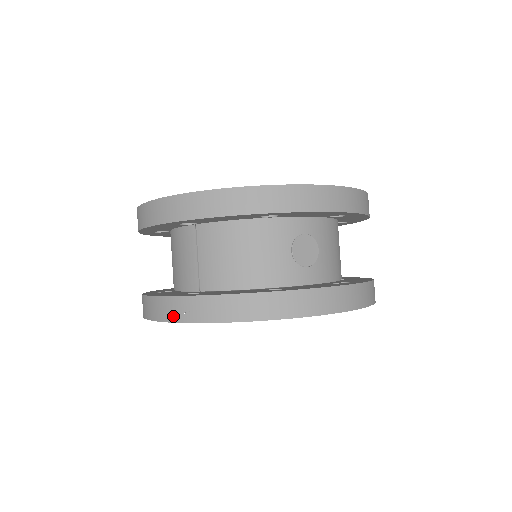
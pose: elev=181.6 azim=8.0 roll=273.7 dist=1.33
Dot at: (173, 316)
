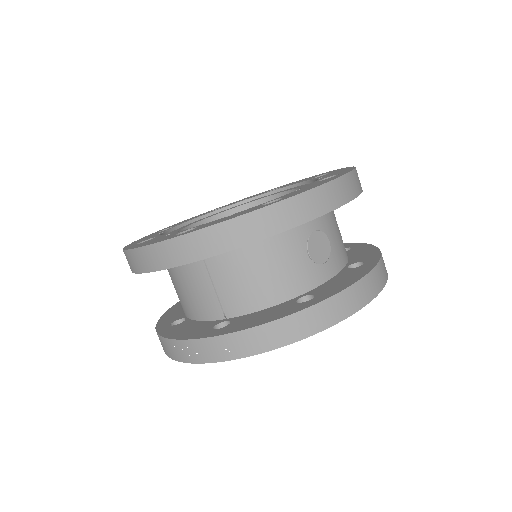
Dot at: (213, 356)
